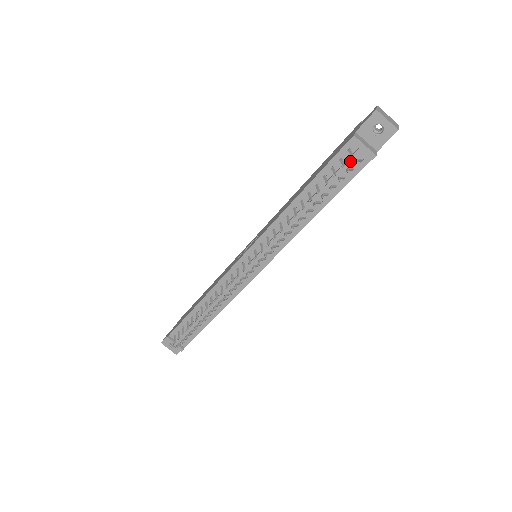
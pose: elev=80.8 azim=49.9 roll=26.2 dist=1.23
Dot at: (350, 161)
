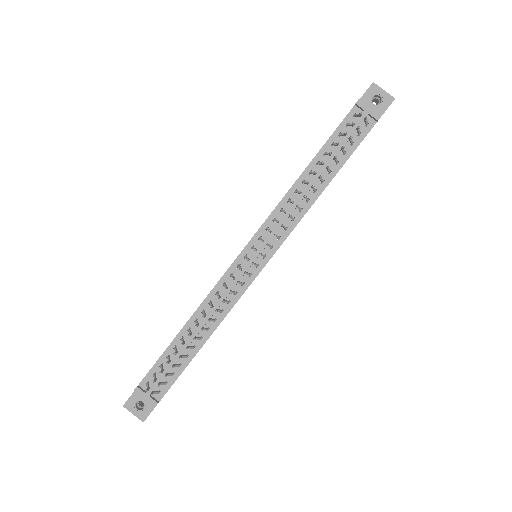
Dot at: (357, 124)
